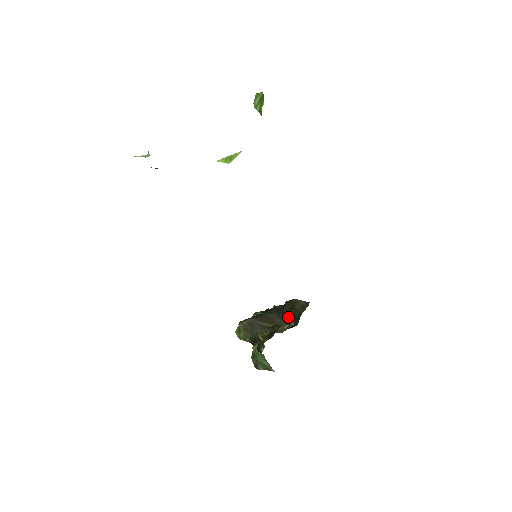
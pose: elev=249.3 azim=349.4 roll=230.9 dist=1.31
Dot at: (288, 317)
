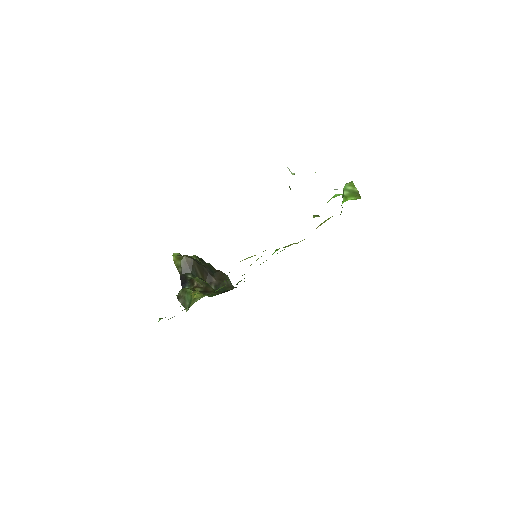
Dot at: (214, 281)
